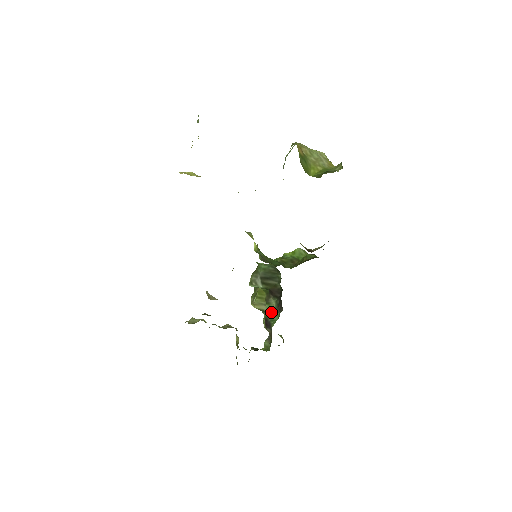
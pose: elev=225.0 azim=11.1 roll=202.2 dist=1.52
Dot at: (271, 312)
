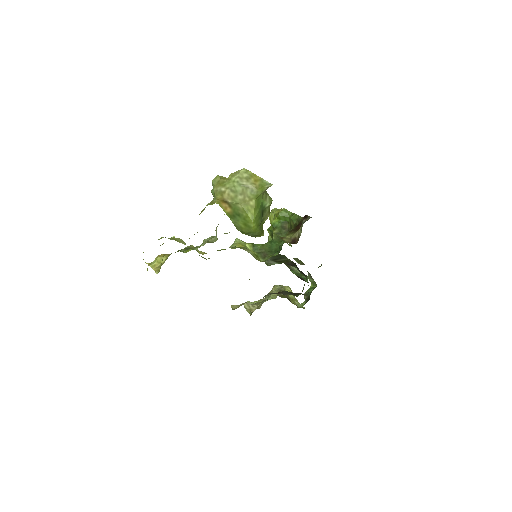
Dot at: (299, 275)
